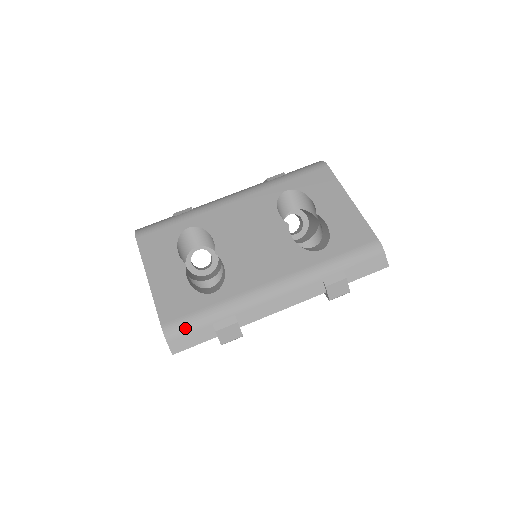
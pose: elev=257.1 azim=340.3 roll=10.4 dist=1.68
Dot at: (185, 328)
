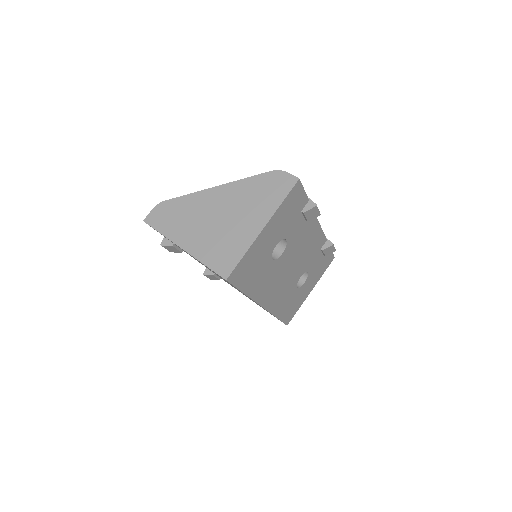
Dot at: occluded
